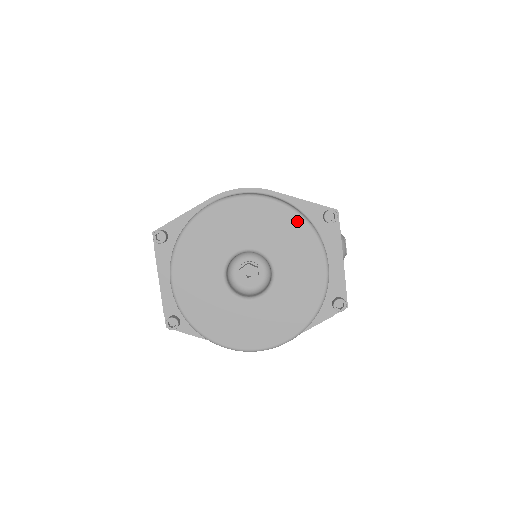
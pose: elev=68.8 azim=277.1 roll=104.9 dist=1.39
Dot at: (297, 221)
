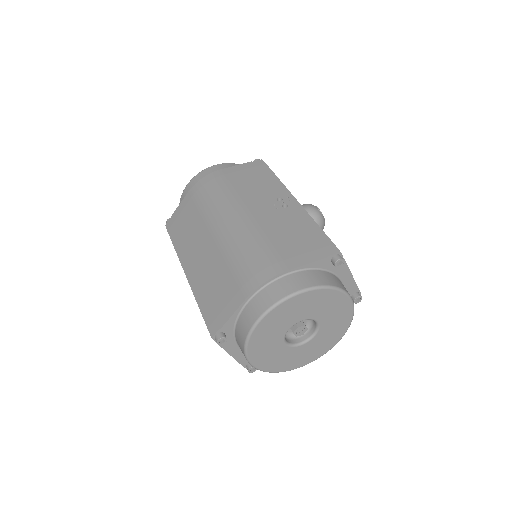
Dot at: (325, 292)
